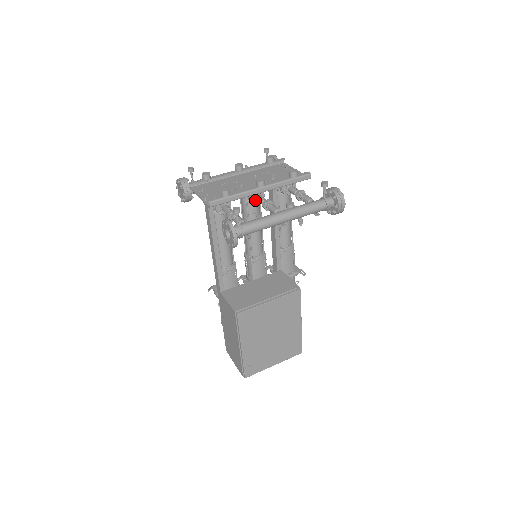
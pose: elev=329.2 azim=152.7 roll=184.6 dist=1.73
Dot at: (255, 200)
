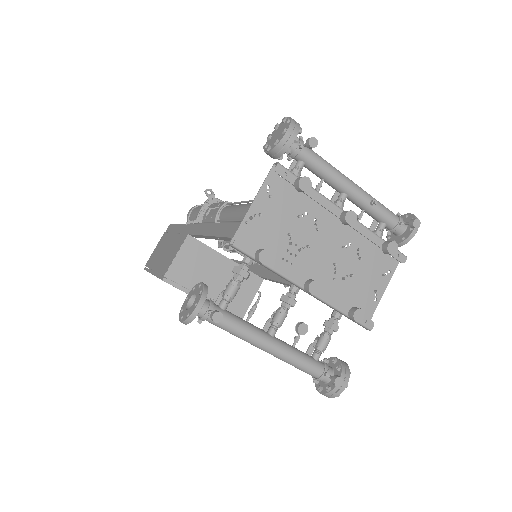
Dot at: occluded
